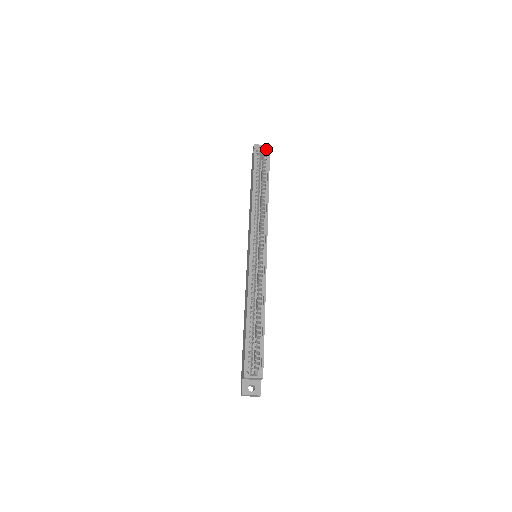
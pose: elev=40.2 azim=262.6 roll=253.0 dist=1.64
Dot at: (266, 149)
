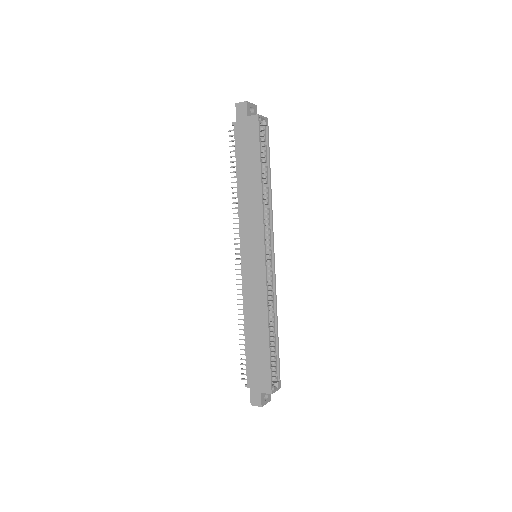
Dot at: (266, 117)
